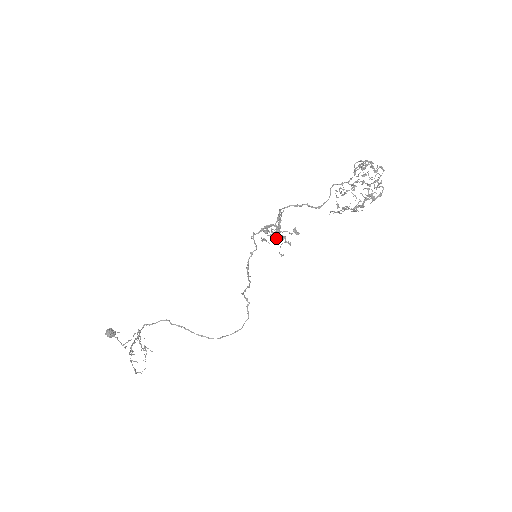
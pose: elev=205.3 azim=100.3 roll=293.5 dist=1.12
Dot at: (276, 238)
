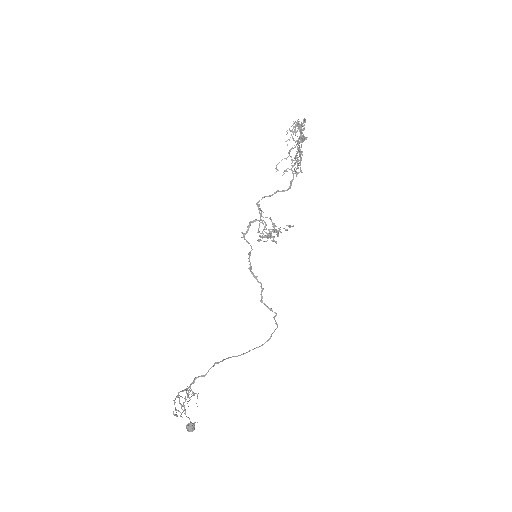
Dot at: (269, 234)
